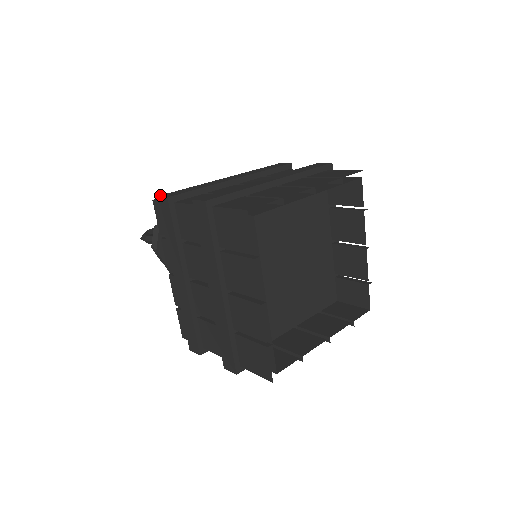
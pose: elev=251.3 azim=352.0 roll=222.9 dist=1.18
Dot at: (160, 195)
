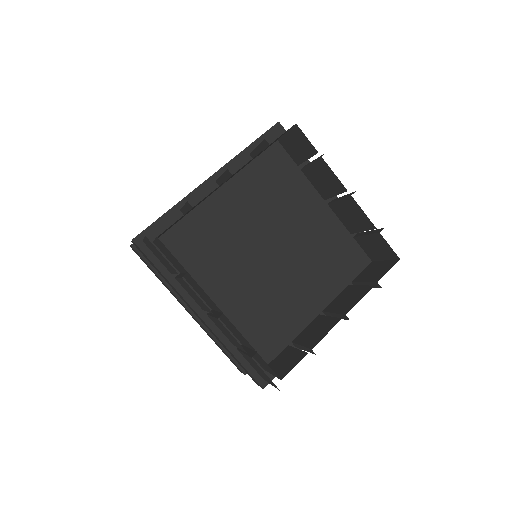
Dot at: occluded
